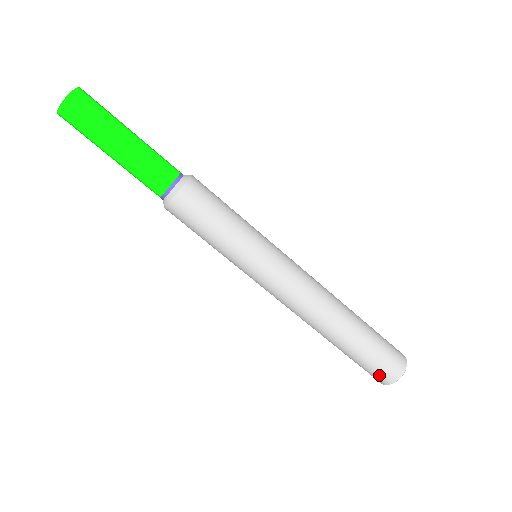
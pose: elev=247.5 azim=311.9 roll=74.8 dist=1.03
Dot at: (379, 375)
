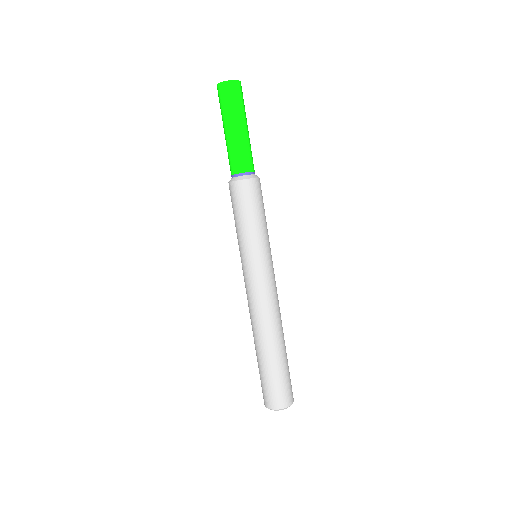
Dot at: (279, 396)
